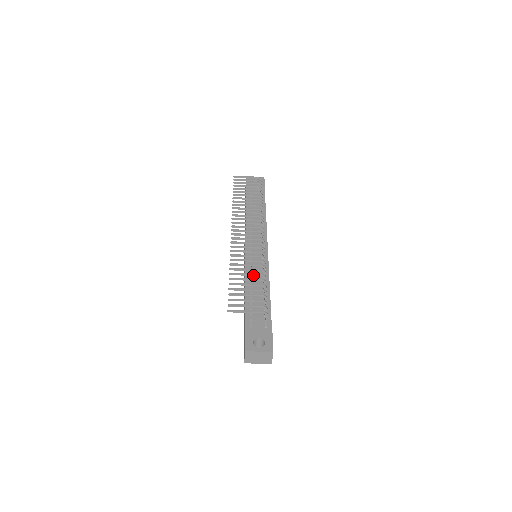
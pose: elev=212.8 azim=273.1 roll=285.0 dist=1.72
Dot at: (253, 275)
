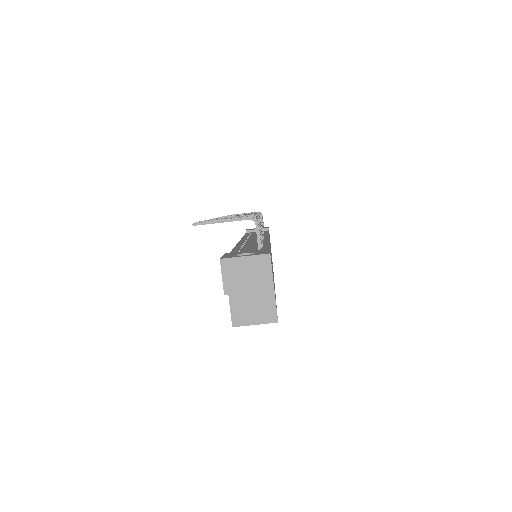
Dot at: occluded
